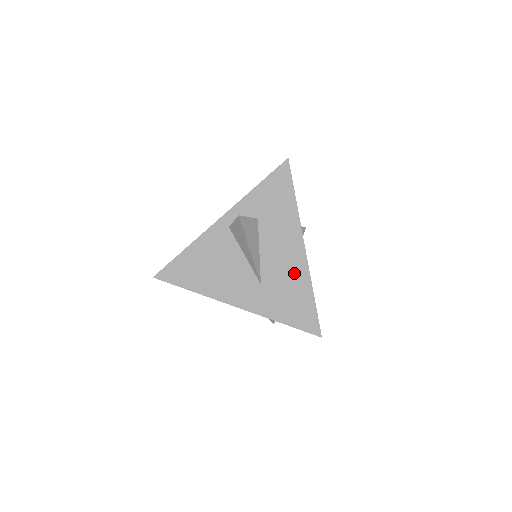
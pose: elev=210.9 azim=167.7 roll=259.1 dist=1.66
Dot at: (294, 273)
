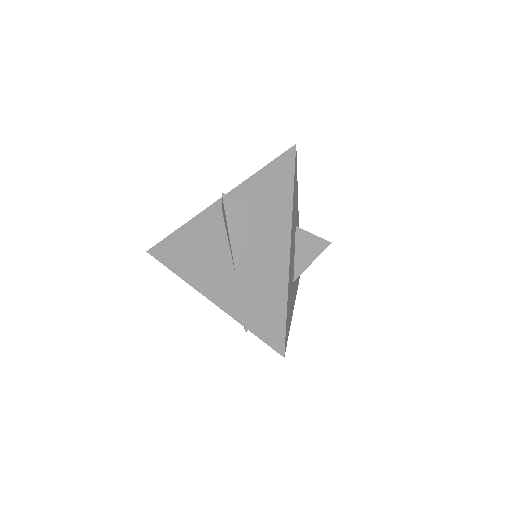
Dot at: (272, 272)
